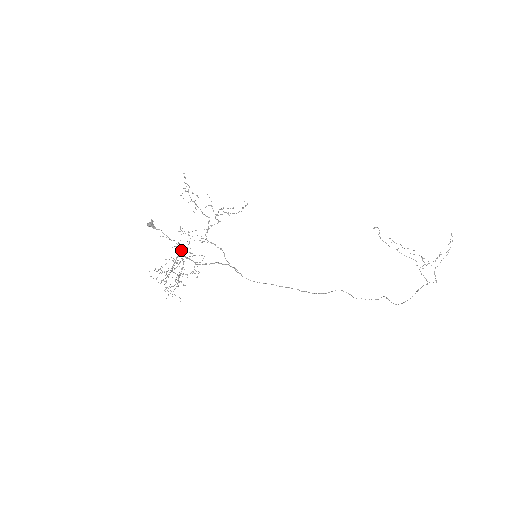
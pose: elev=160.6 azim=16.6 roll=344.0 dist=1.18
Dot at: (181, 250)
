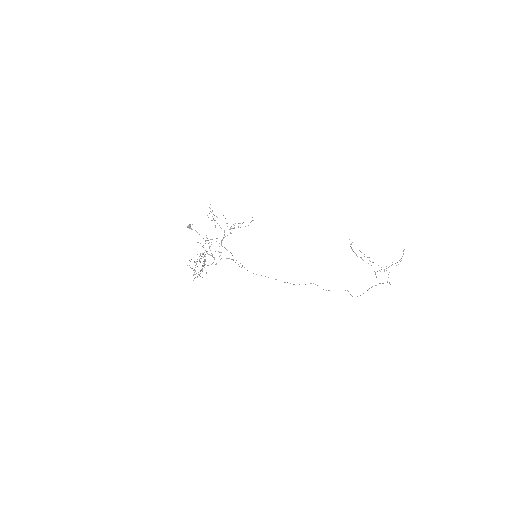
Dot at: (205, 250)
